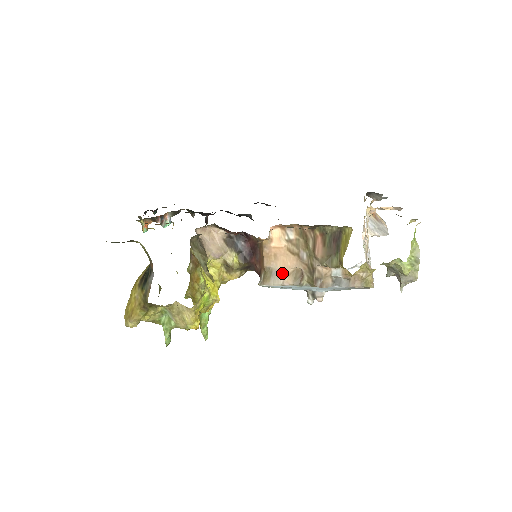
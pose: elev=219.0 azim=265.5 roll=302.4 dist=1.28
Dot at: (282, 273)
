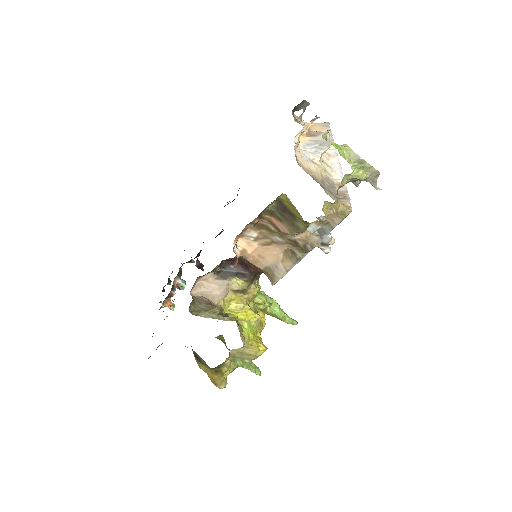
Dot at: (278, 263)
